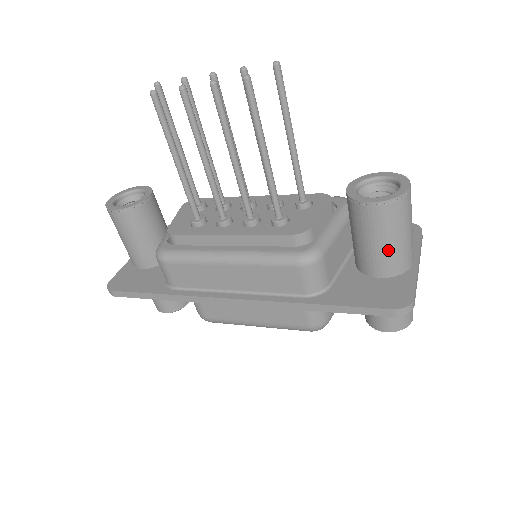
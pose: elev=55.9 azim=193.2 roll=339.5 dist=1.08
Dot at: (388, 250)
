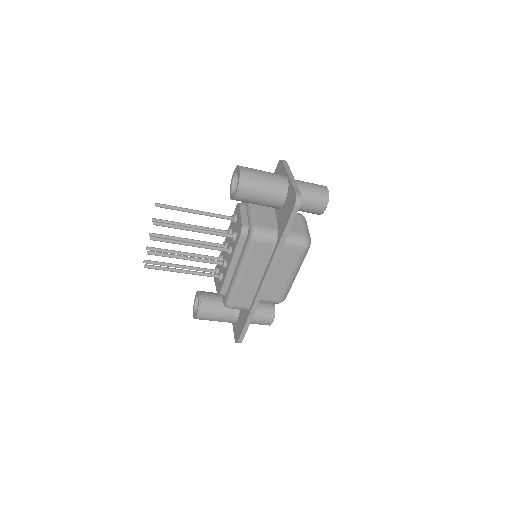
Dot at: (269, 192)
